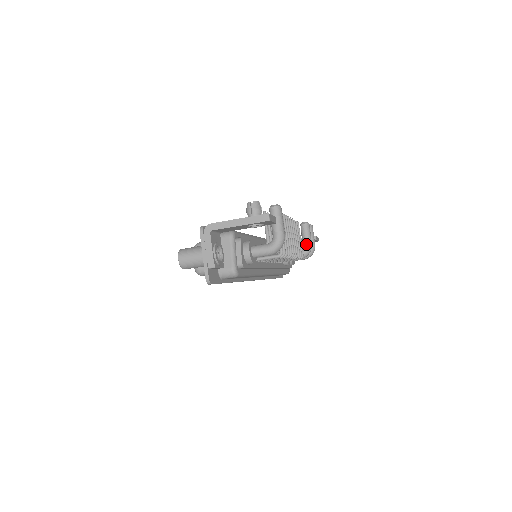
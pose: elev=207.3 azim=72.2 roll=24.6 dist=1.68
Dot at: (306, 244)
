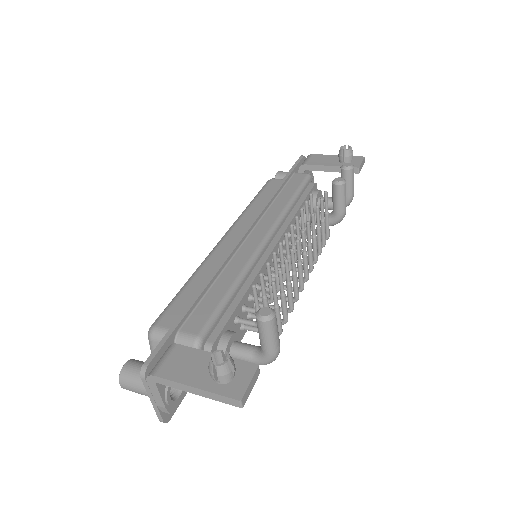
Dot at: (337, 213)
